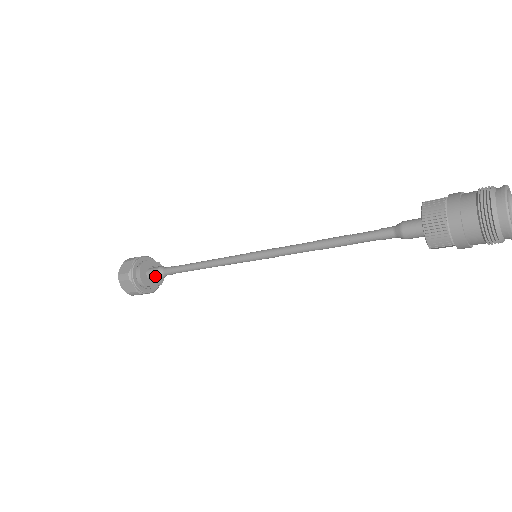
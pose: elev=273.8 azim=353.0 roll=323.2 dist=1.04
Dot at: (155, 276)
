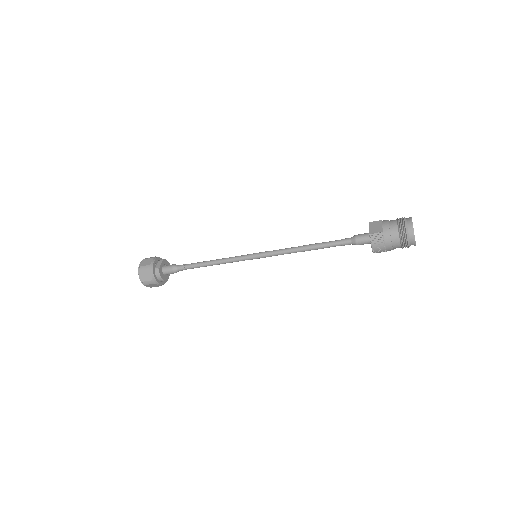
Dot at: occluded
